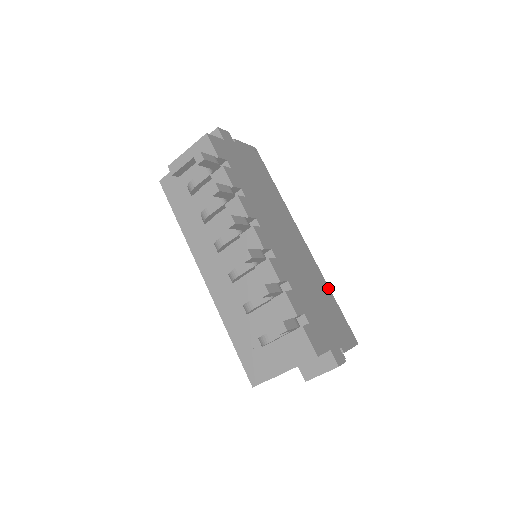
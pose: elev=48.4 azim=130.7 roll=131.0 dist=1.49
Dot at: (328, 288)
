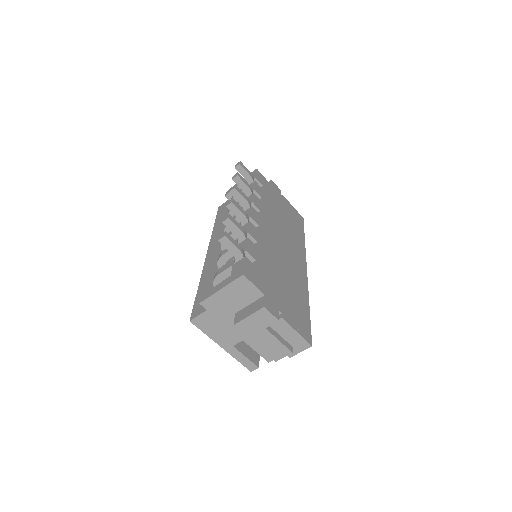
Dot at: (307, 300)
